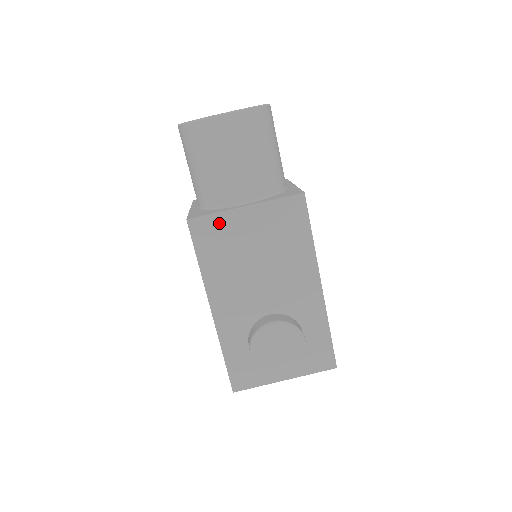
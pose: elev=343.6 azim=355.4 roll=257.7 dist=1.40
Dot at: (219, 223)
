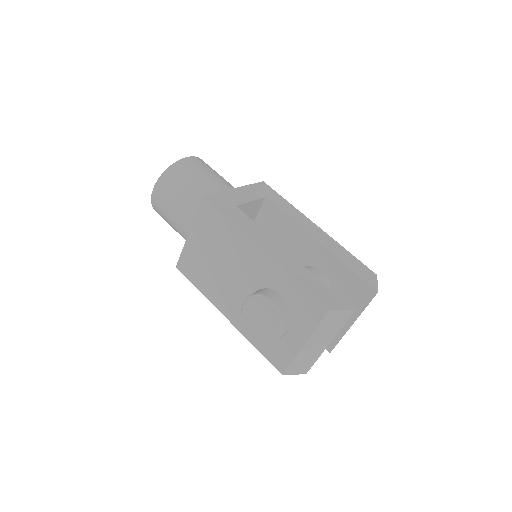
Dot at: (187, 255)
